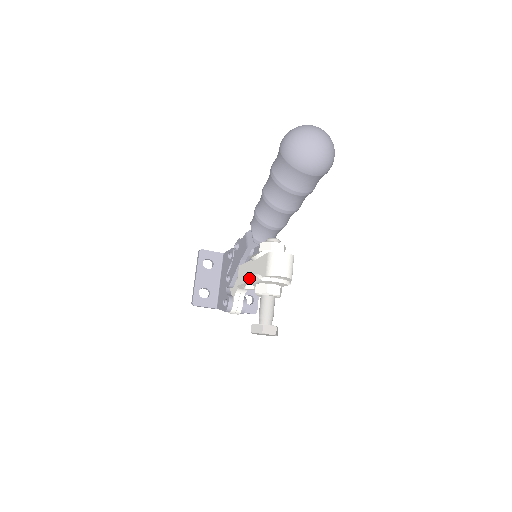
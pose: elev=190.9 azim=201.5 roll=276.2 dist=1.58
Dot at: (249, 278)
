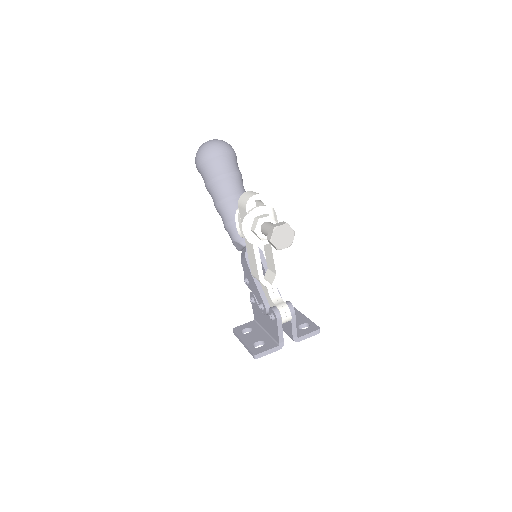
Dot at: (245, 236)
